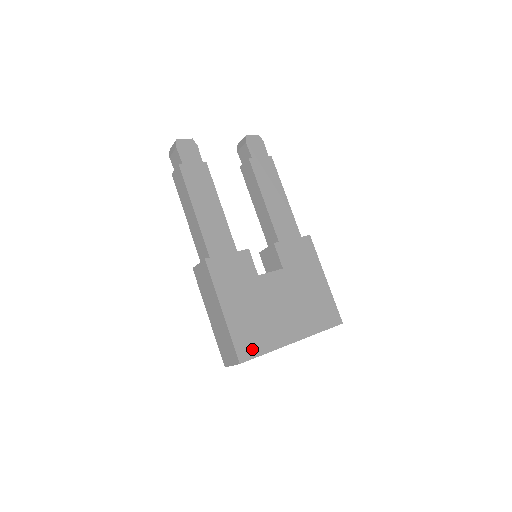
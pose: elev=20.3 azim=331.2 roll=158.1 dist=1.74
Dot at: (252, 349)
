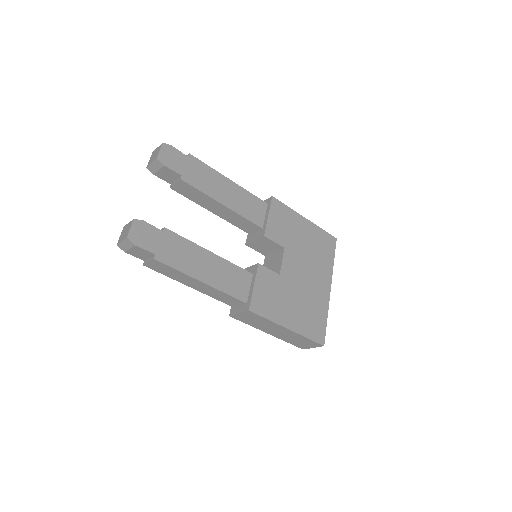
Dot at: (320, 328)
